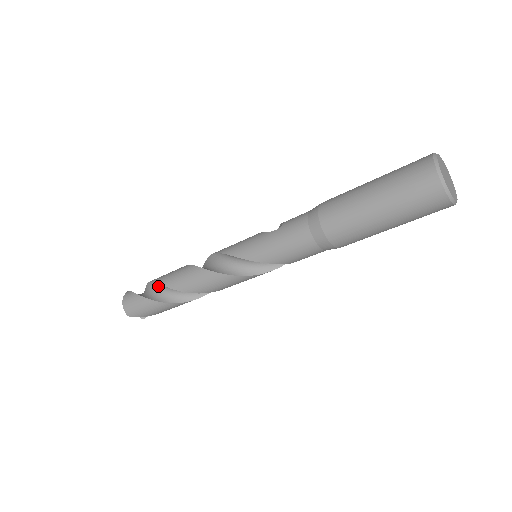
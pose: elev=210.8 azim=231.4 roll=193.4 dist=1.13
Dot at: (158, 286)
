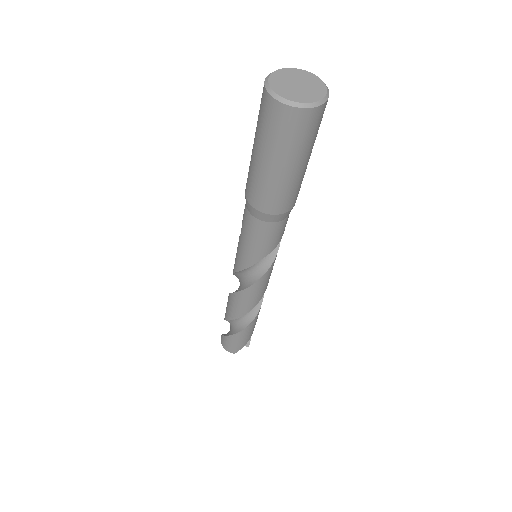
Dot at: (229, 321)
